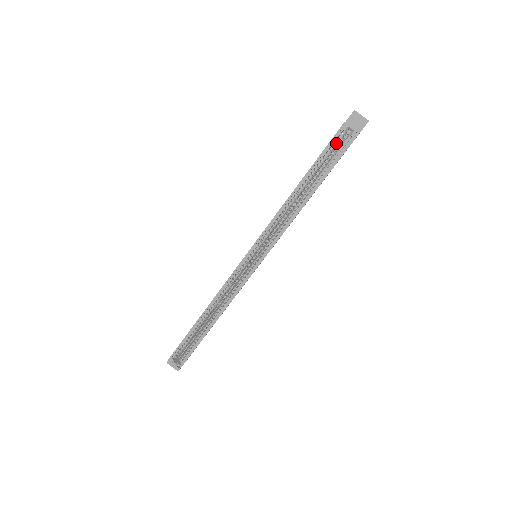
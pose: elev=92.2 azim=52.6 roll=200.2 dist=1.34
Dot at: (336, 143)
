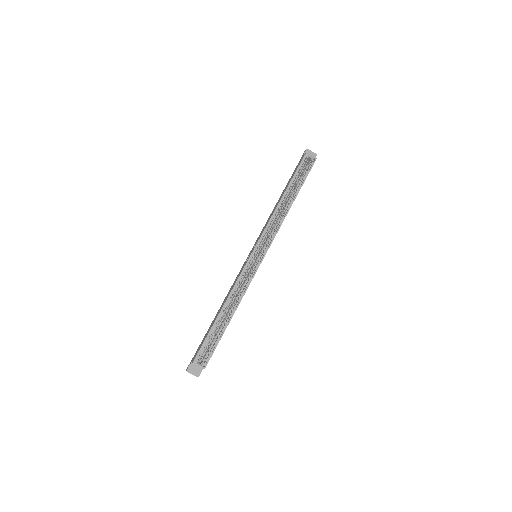
Dot at: (303, 166)
